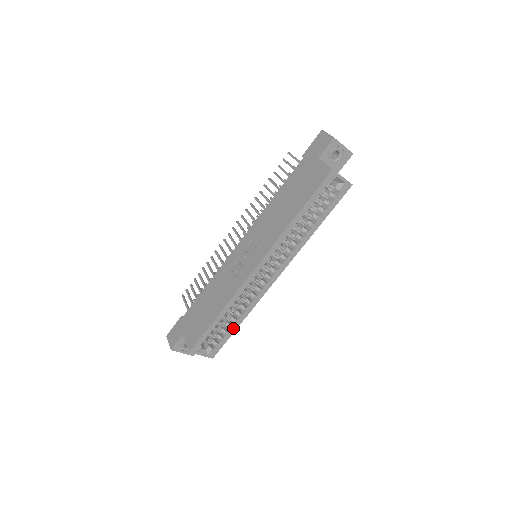
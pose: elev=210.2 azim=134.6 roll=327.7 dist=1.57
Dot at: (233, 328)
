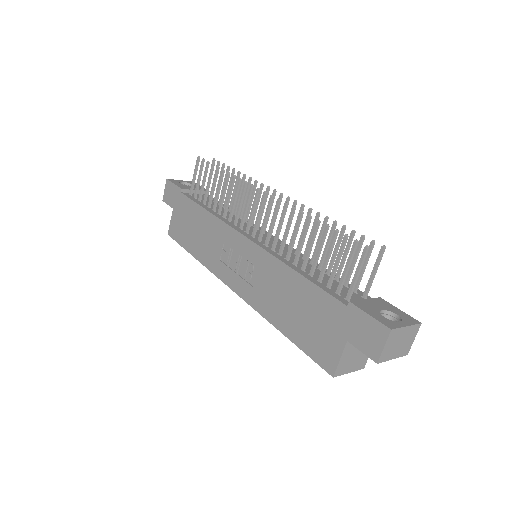
Dot at: occluded
